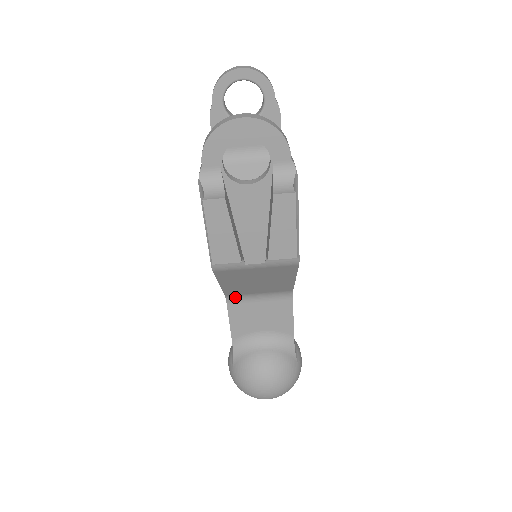
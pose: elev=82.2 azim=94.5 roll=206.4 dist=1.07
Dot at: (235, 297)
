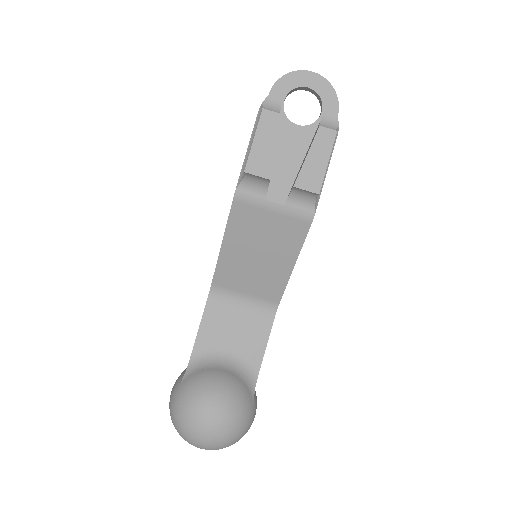
Dot at: (219, 292)
